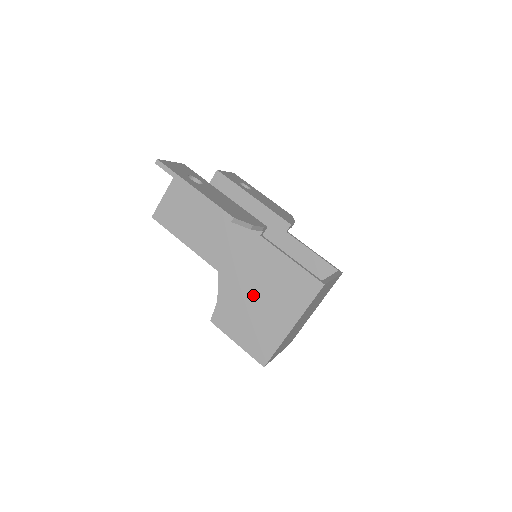
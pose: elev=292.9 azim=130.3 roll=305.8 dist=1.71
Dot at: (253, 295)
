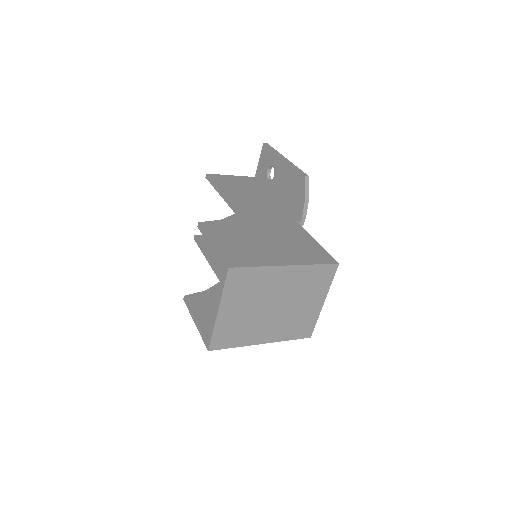
Dot at: (262, 235)
